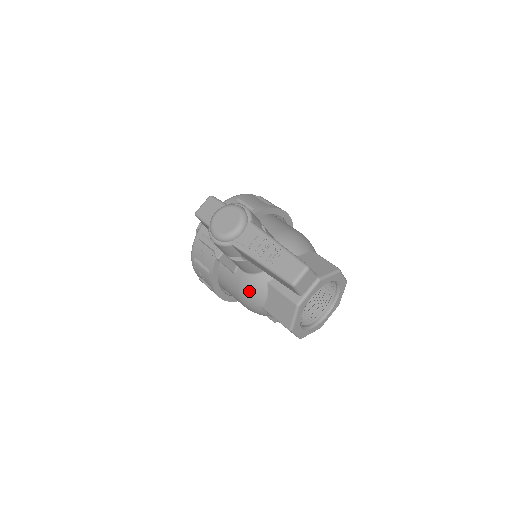
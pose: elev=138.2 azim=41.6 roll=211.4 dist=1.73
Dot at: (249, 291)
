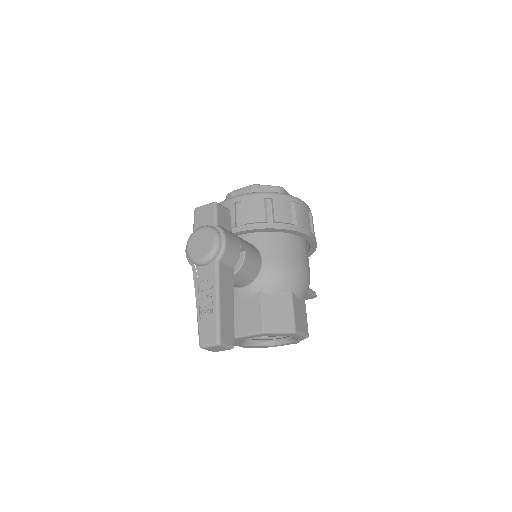
Dot at: occluded
